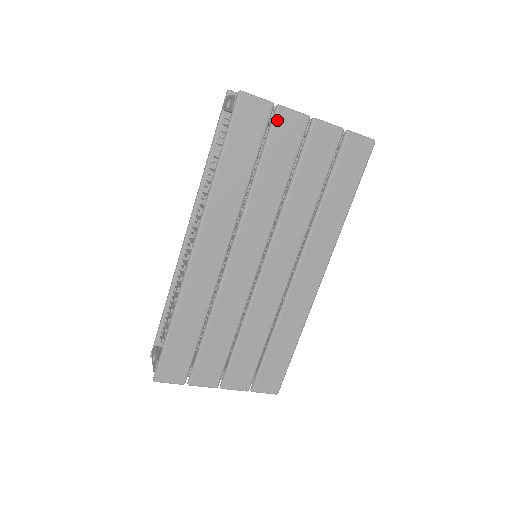
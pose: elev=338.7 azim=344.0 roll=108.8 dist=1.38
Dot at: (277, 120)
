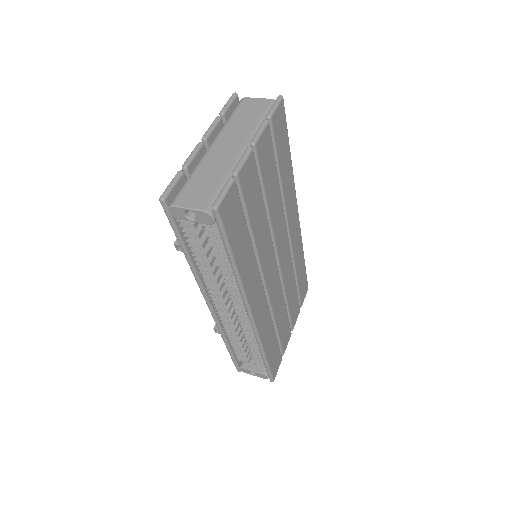
Dot at: (242, 184)
